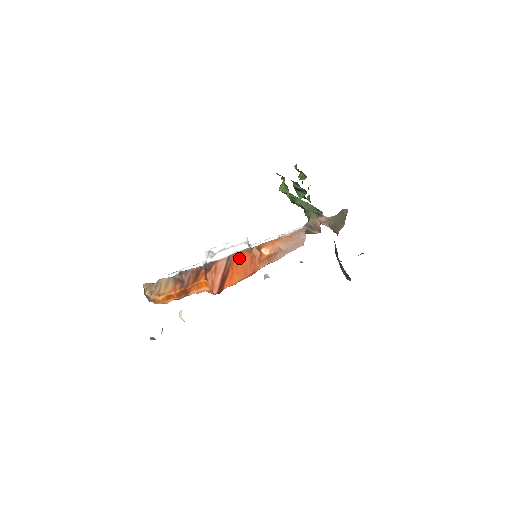
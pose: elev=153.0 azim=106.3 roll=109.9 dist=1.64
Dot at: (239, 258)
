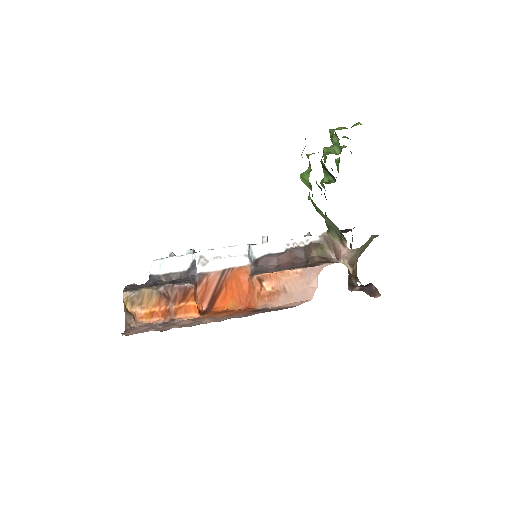
Dot at: (235, 280)
